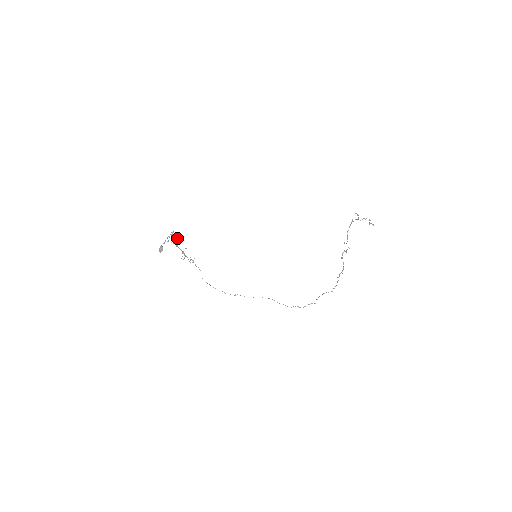
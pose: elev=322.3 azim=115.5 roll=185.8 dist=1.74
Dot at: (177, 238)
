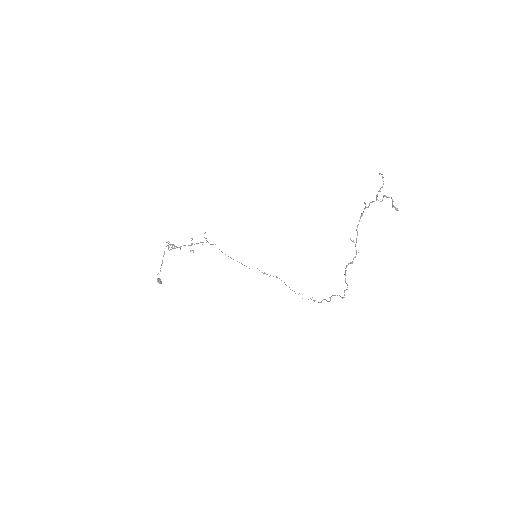
Dot at: (174, 248)
